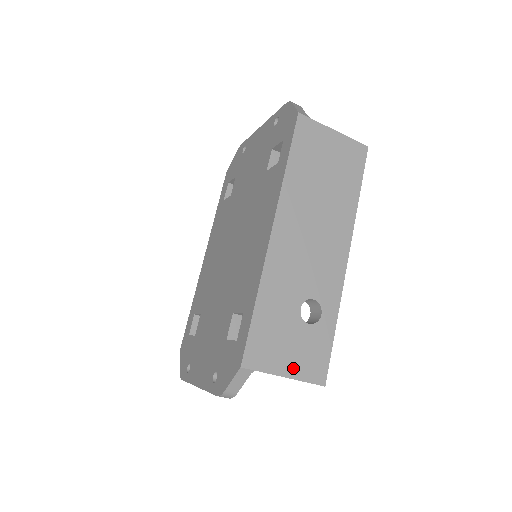
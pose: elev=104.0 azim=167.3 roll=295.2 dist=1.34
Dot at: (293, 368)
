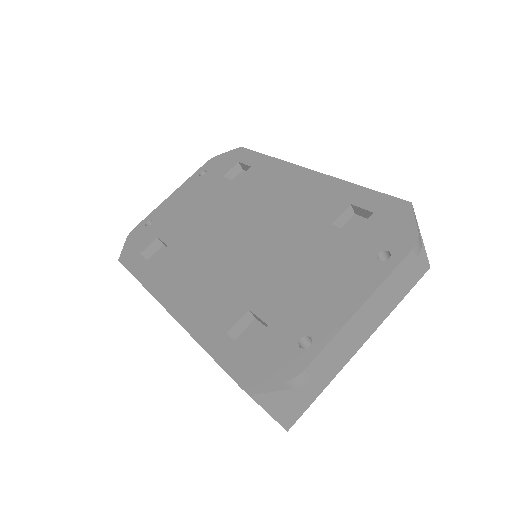
Dot at: occluded
